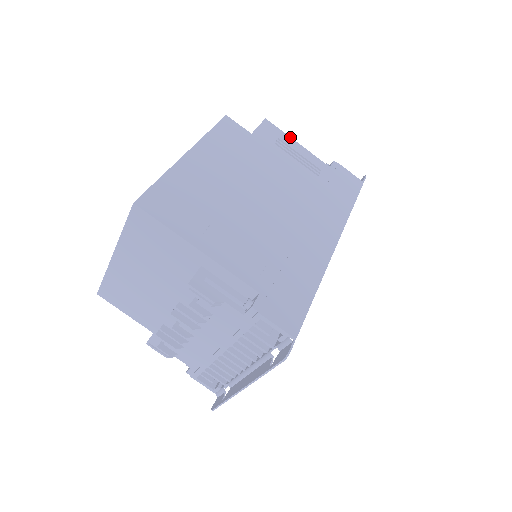
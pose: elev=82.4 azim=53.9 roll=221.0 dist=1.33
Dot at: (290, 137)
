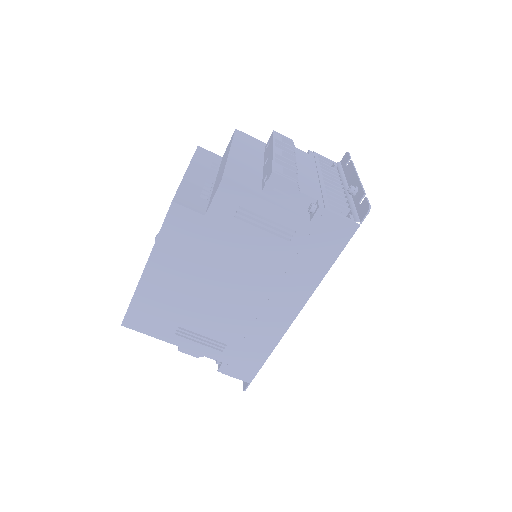
Dot at: (256, 197)
